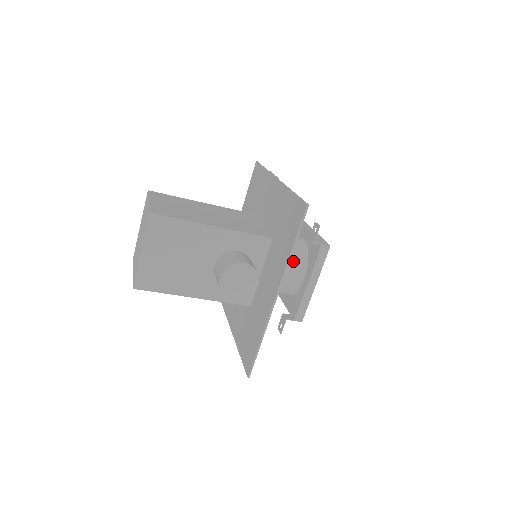
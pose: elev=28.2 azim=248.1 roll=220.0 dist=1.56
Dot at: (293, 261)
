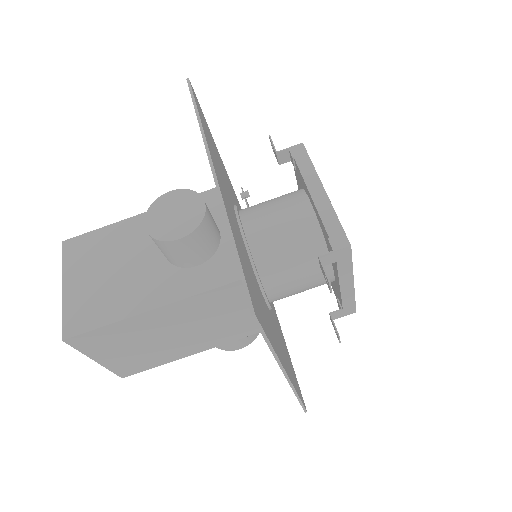
Dot at: (281, 200)
